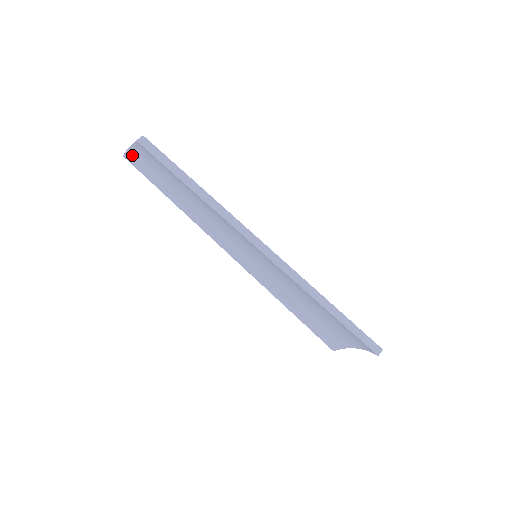
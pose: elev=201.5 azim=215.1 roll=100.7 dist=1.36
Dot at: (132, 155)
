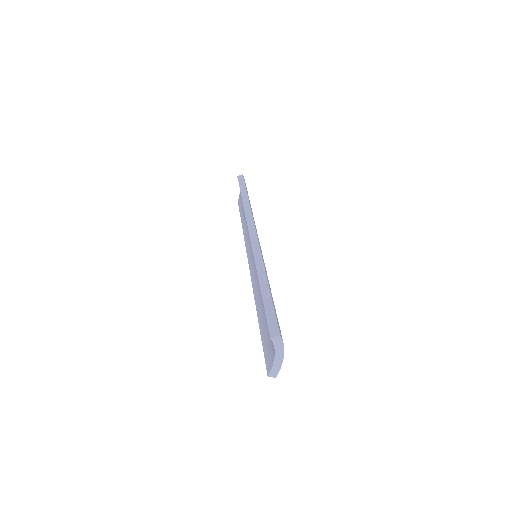
Dot at: occluded
